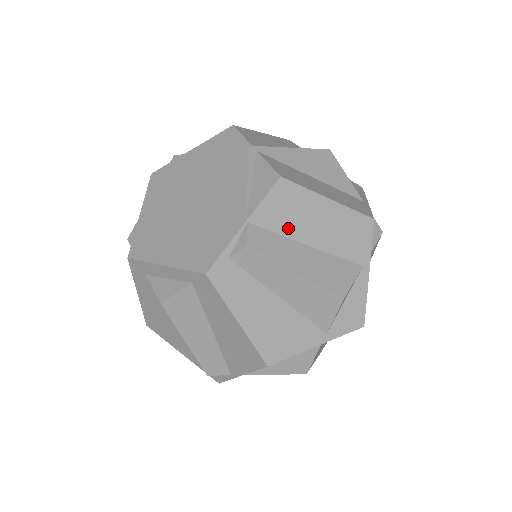
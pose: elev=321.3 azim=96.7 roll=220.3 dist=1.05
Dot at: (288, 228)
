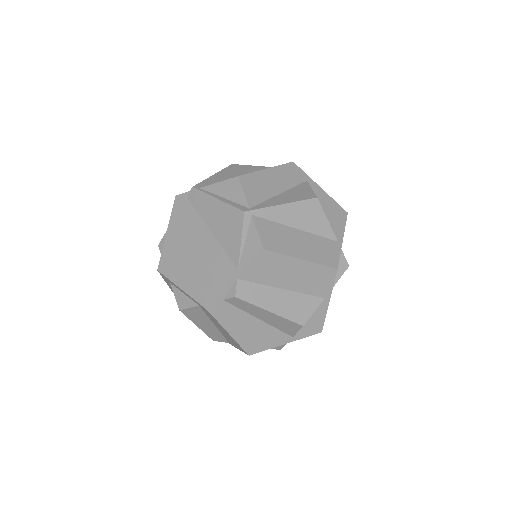
Dot at: (268, 280)
